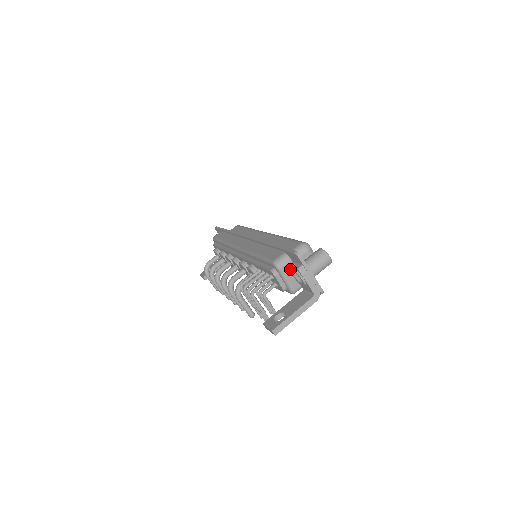
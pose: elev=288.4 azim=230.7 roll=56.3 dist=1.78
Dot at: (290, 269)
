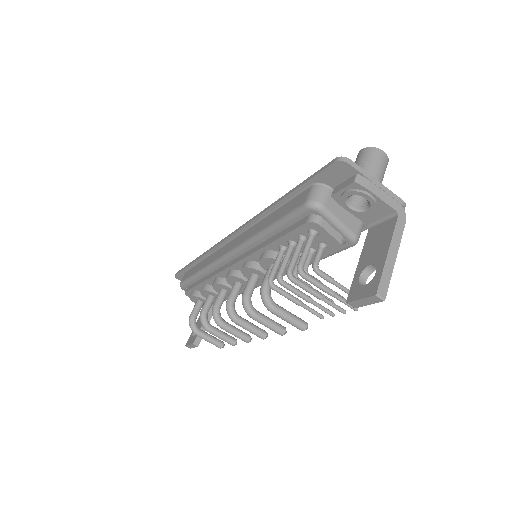
Dot at: (336, 202)
